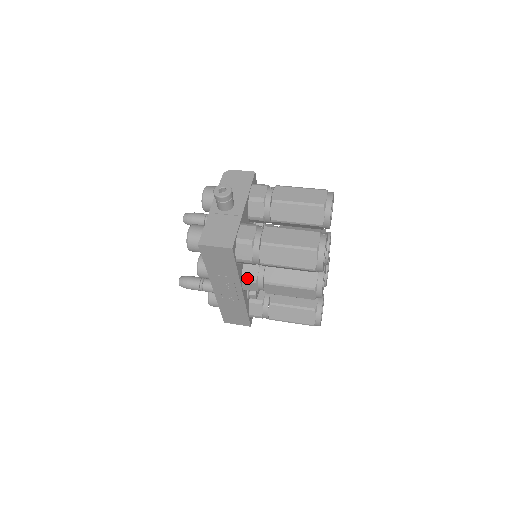
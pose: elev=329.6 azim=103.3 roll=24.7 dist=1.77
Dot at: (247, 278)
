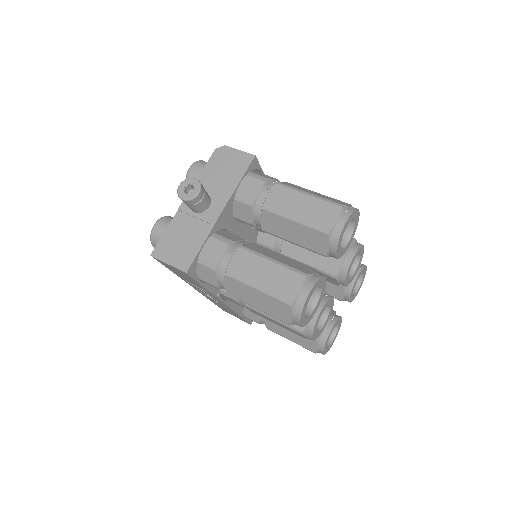
Dot at: occluded
